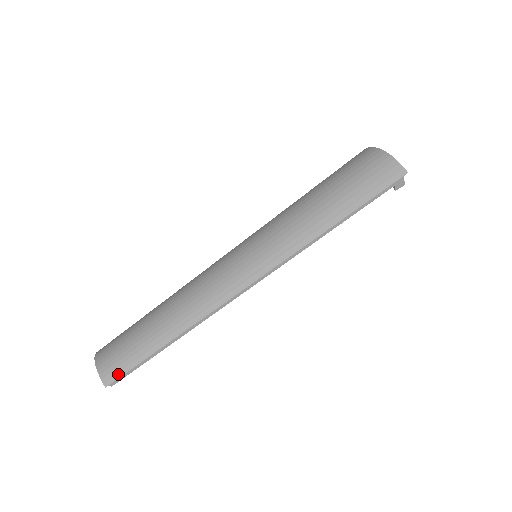
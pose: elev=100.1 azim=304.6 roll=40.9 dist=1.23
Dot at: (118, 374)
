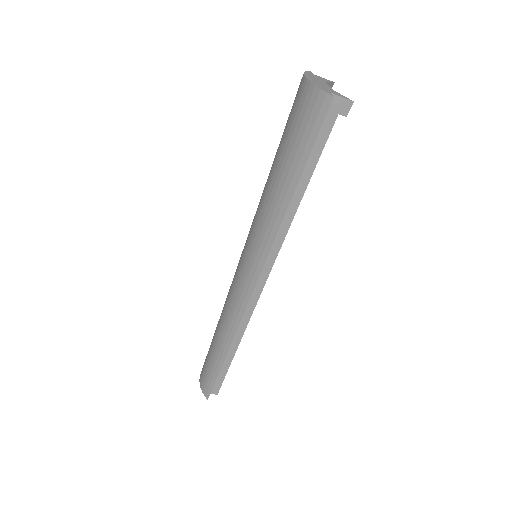
Dot at: (209, 389)
